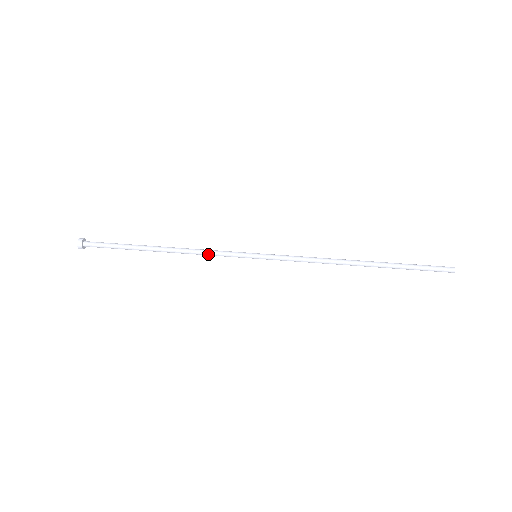
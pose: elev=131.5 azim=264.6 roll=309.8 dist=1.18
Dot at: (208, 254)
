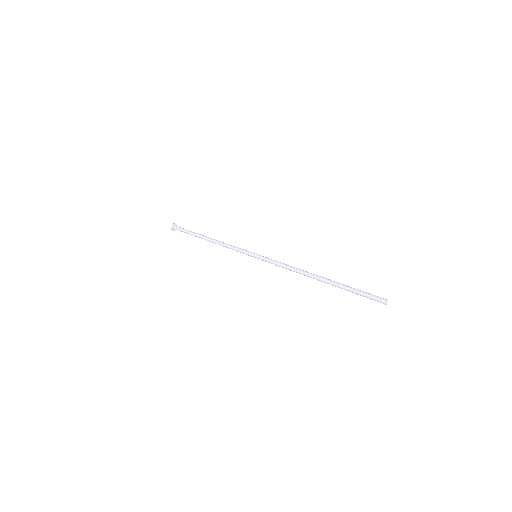
Dot at: (230, 247)
